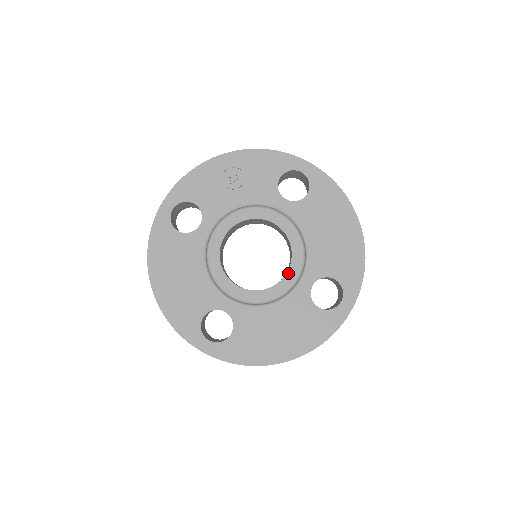
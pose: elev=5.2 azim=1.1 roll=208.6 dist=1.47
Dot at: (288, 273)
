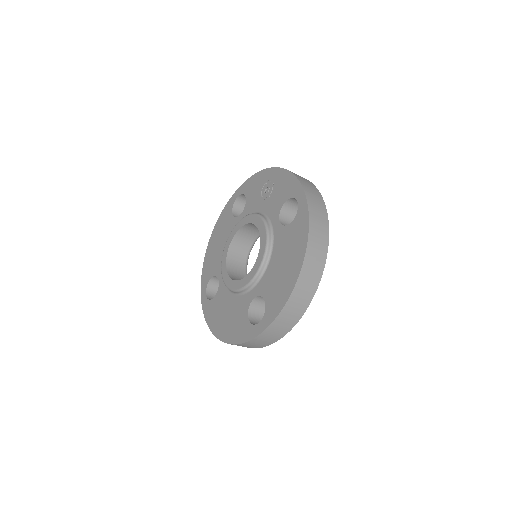
Dot at: (246, 277)
